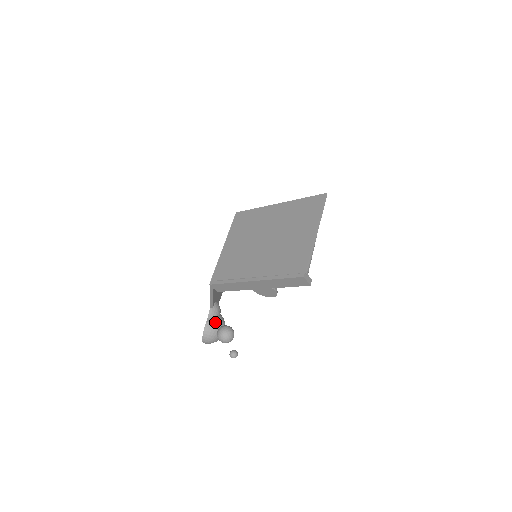
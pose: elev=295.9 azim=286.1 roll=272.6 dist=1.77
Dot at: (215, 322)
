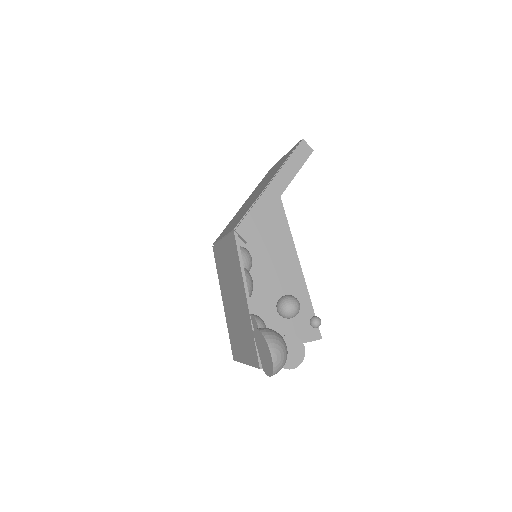
Dot at: occluded
